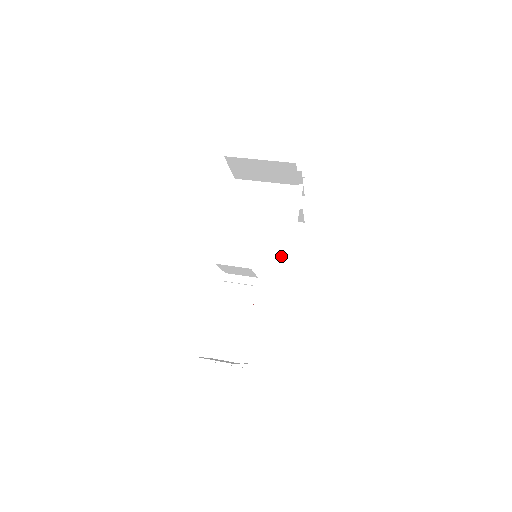
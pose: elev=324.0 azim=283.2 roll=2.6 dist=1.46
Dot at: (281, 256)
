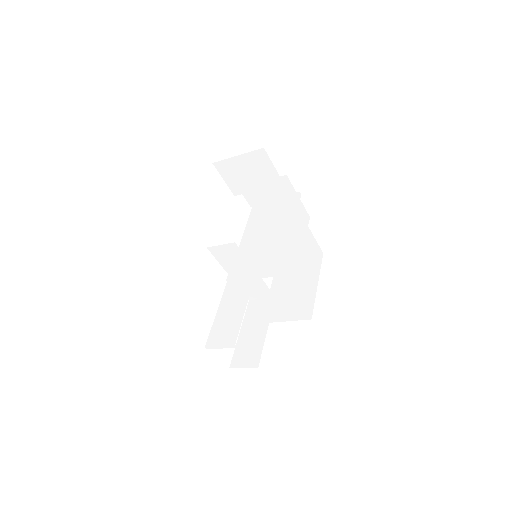
Dot at: (277, 250)
